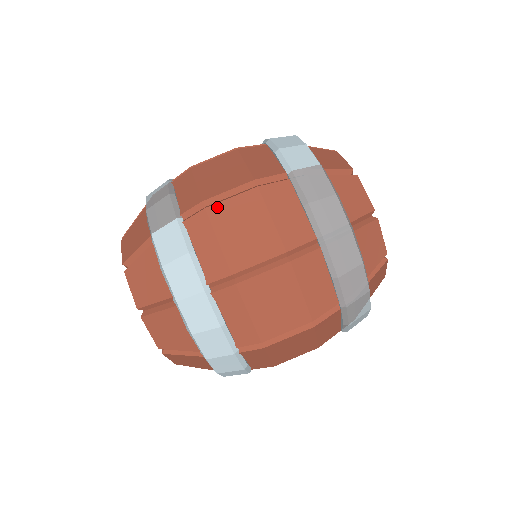
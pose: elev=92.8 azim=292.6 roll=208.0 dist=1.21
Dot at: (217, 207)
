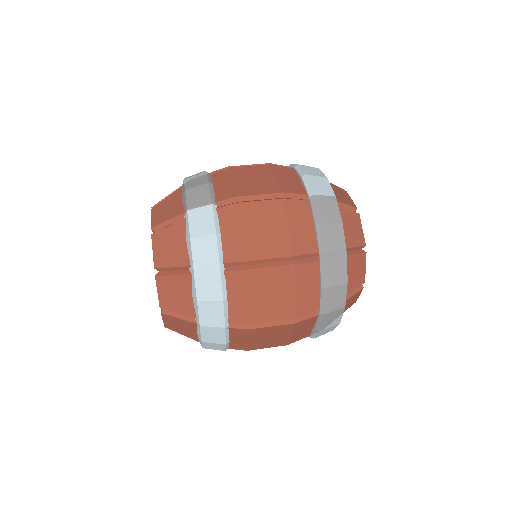
Dot at: (248, 205)
